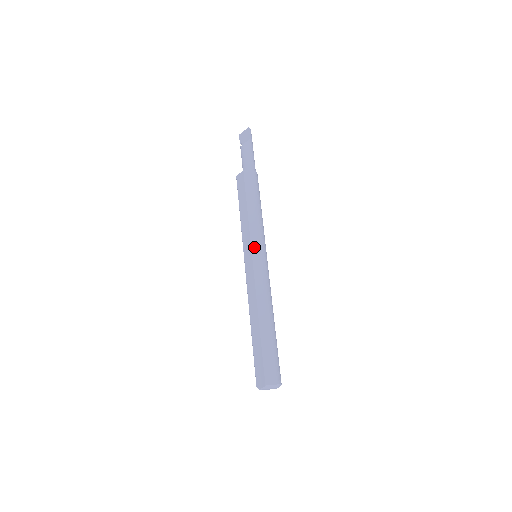
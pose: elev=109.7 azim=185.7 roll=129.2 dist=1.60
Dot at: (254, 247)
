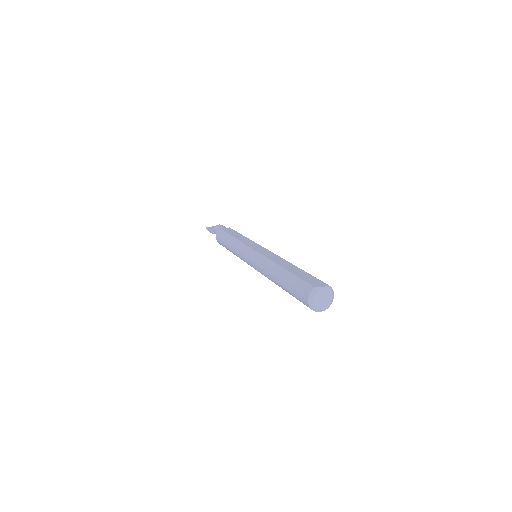
Dot at: occluded
